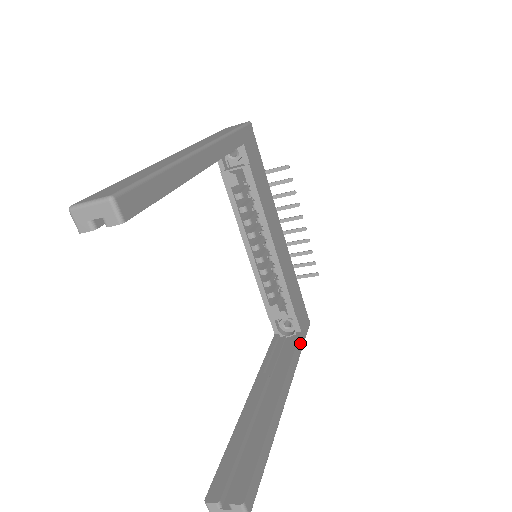
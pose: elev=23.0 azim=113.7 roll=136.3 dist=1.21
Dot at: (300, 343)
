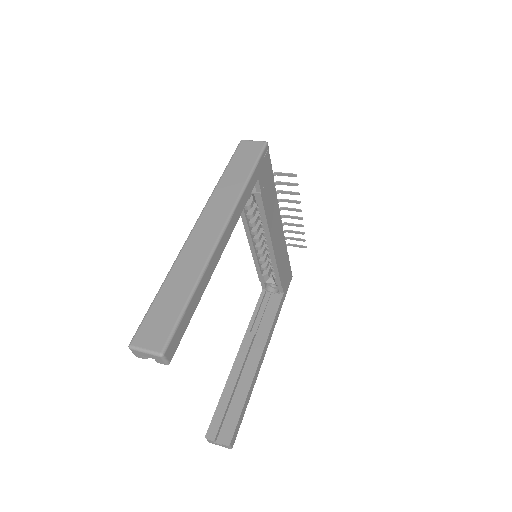
Dot at: (281, 303)
